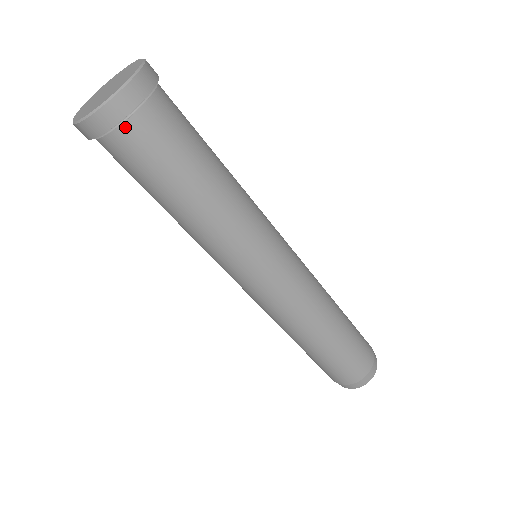
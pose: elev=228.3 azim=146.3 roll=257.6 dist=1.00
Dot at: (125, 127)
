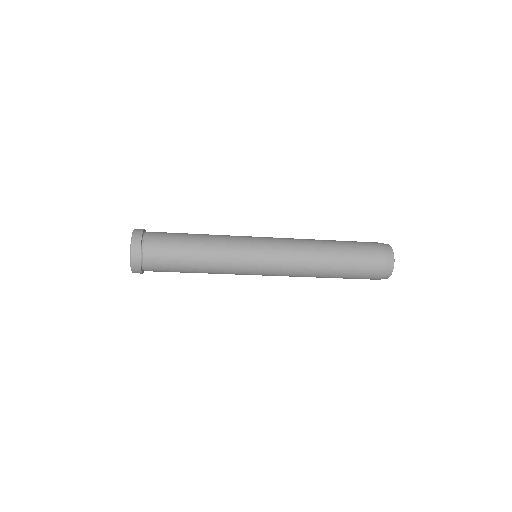
Dot at: (145, 265)
